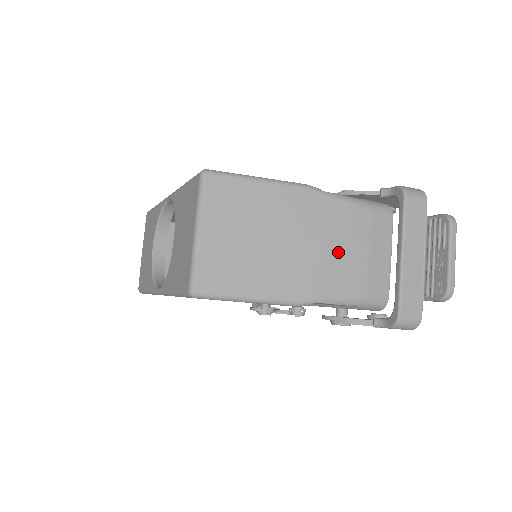
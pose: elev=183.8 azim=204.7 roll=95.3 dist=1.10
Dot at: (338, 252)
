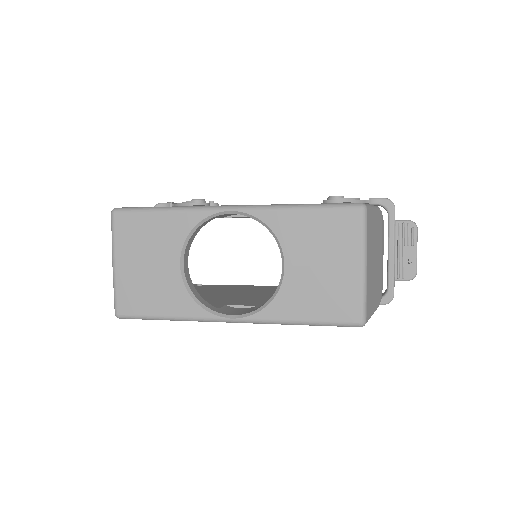
Dot at: occluded
